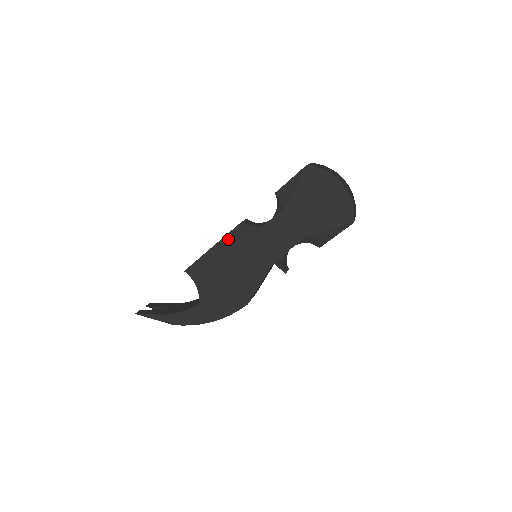
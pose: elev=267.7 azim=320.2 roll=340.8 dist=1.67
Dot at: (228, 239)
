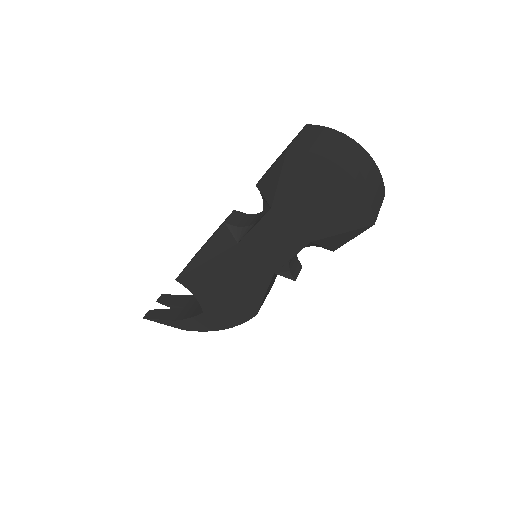
Dot at: (212, 245)
